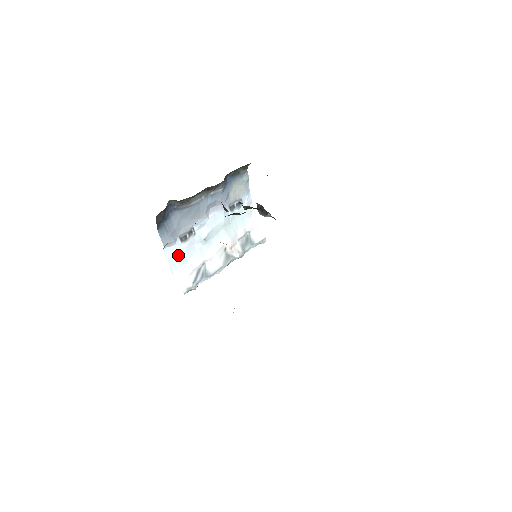
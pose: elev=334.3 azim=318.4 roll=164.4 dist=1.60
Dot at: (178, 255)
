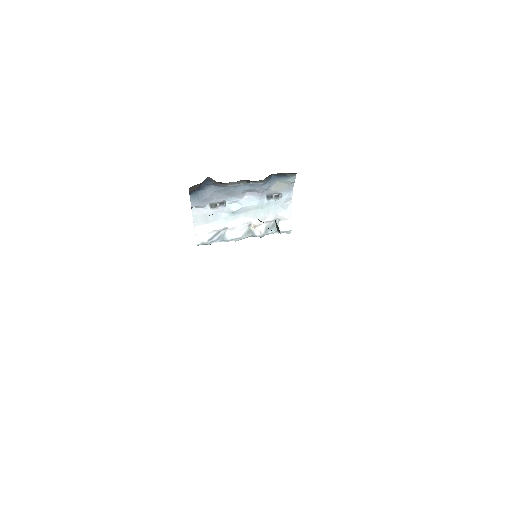
Dot at: (204, 216)
